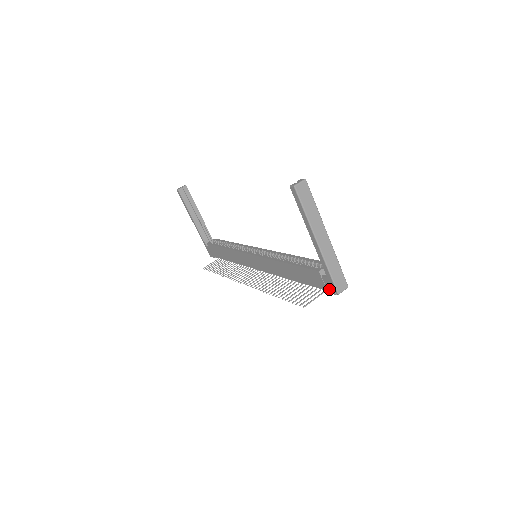
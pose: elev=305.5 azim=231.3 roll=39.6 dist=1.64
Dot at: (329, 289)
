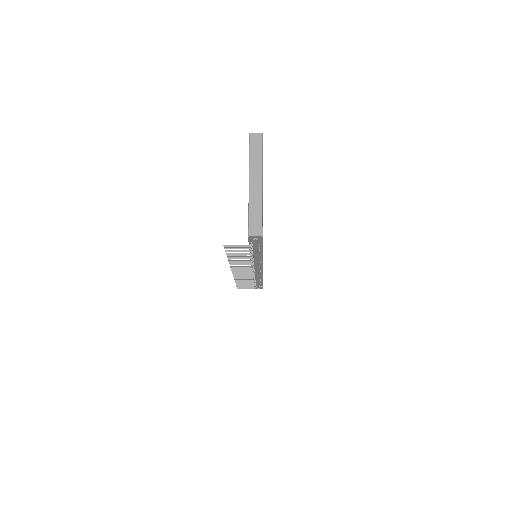
Dot at: occluded
